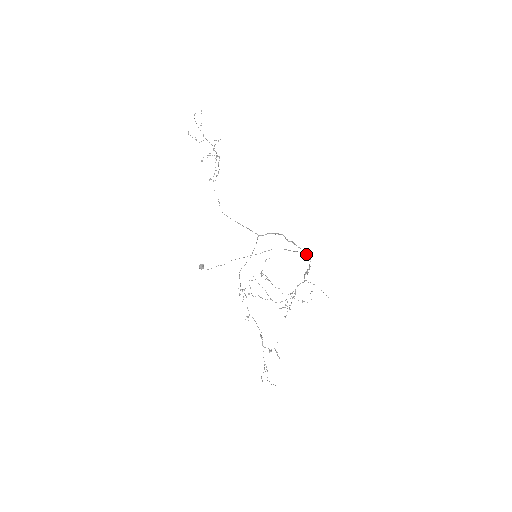
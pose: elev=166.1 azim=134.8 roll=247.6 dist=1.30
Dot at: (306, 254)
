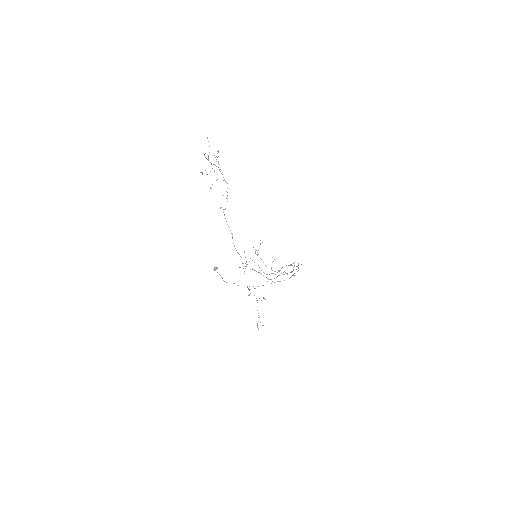
Dot at: (297, 271)
